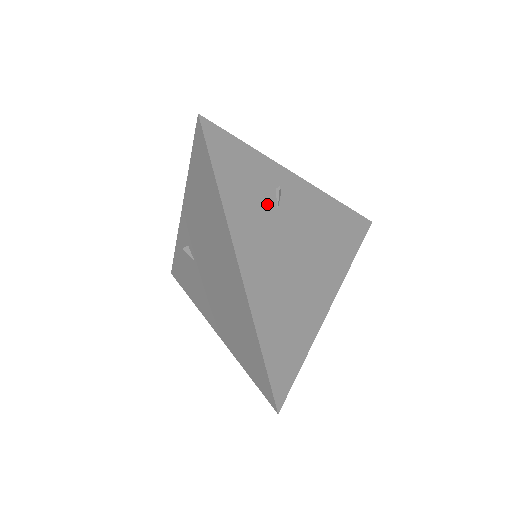
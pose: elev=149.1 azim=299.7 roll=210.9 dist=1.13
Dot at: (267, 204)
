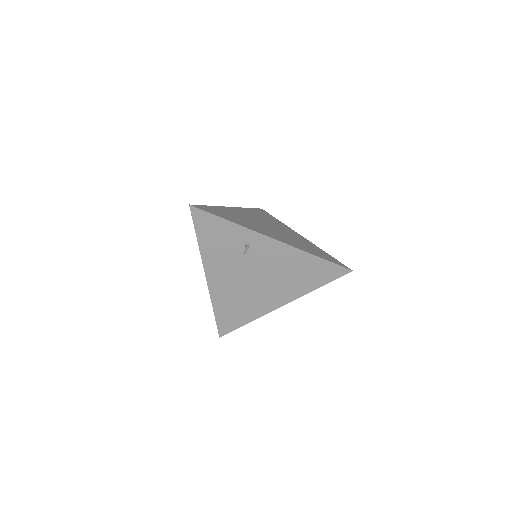
Dot at: (235, 252)
